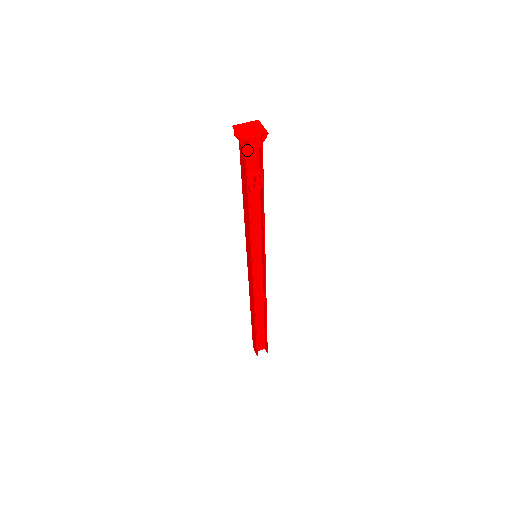
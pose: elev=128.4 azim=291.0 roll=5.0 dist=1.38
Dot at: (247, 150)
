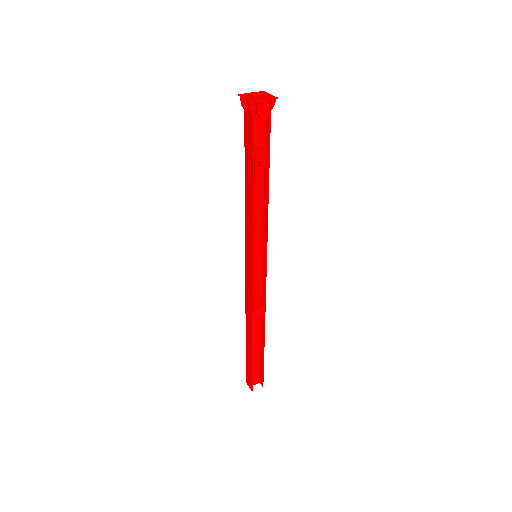
Dot at: occluded
